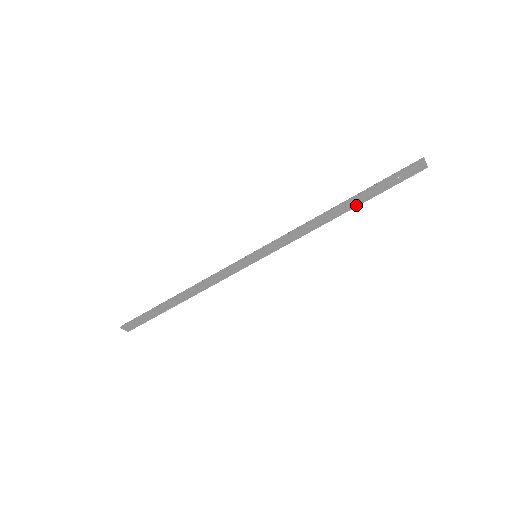
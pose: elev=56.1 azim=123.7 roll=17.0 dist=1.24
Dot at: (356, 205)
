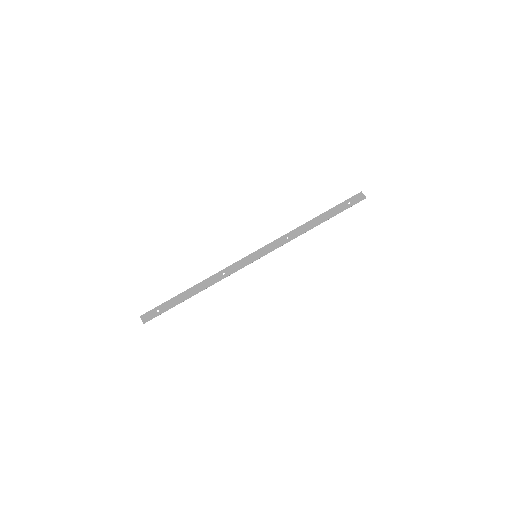
Dot at: (324, 221)
